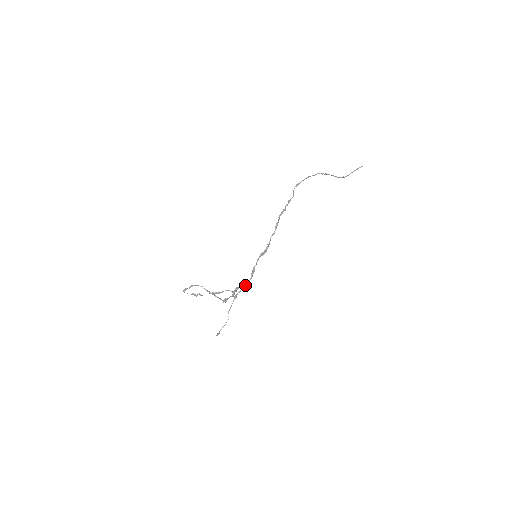
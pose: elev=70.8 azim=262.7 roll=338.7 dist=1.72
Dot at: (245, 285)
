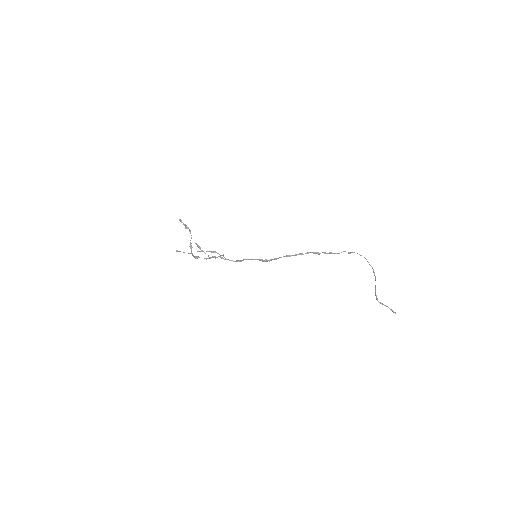
Dot at: (226, 259)
